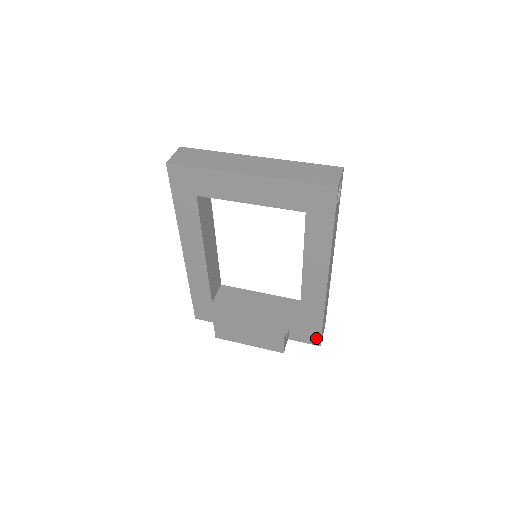
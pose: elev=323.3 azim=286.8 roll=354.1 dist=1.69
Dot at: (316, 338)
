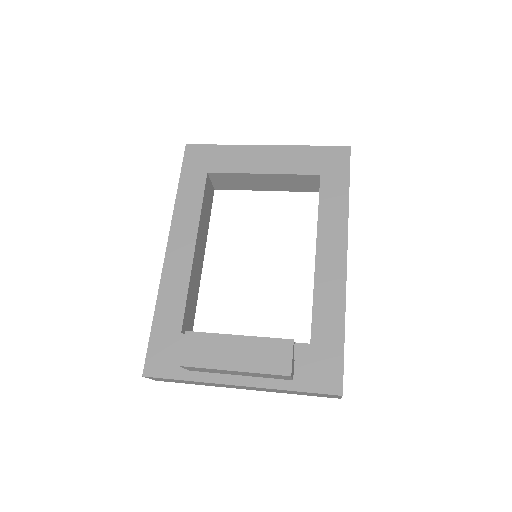
Dot at: (335, 377)
